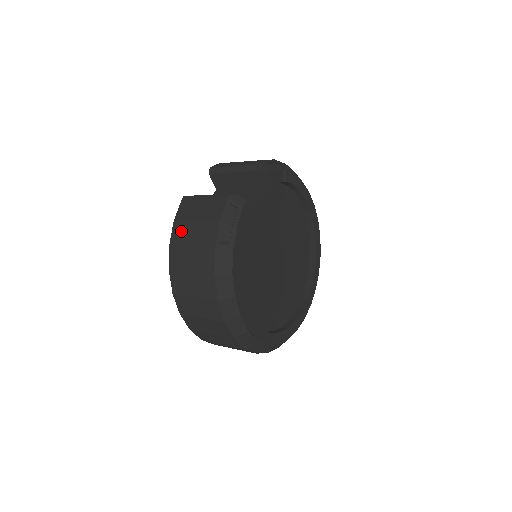
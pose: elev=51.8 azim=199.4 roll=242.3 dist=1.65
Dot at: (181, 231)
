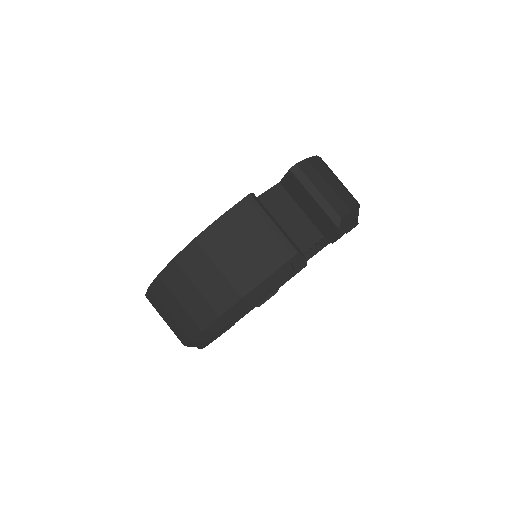
Dot at: (219, 239)
